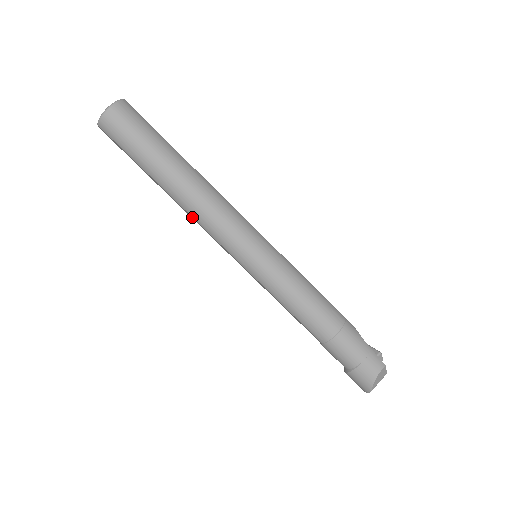
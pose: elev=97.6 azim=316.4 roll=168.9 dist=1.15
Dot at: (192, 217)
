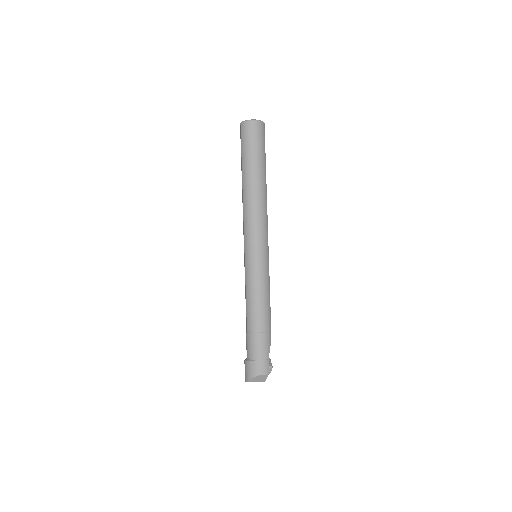
Dot at: (243, 207)
